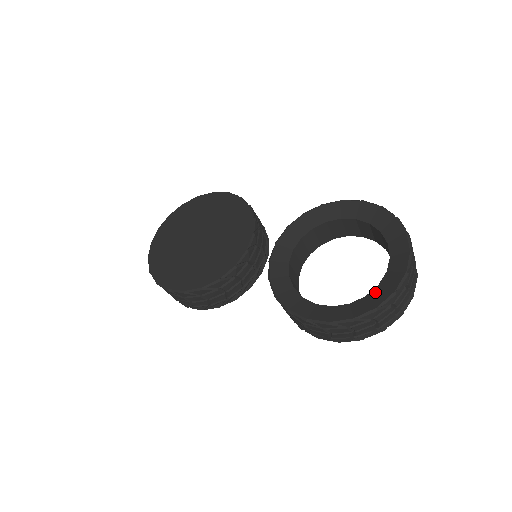
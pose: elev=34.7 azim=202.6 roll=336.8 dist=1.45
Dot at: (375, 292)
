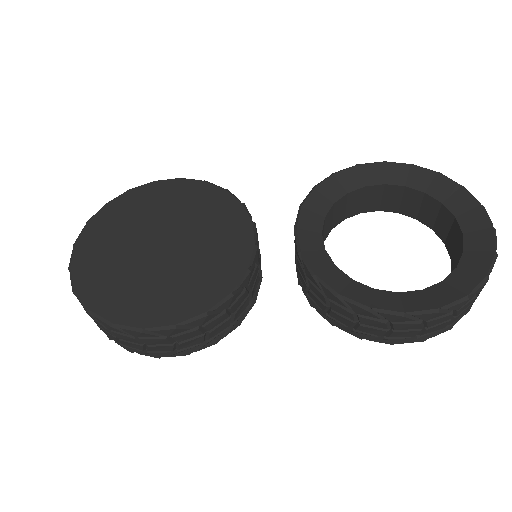
Dot at: (467, 259)
